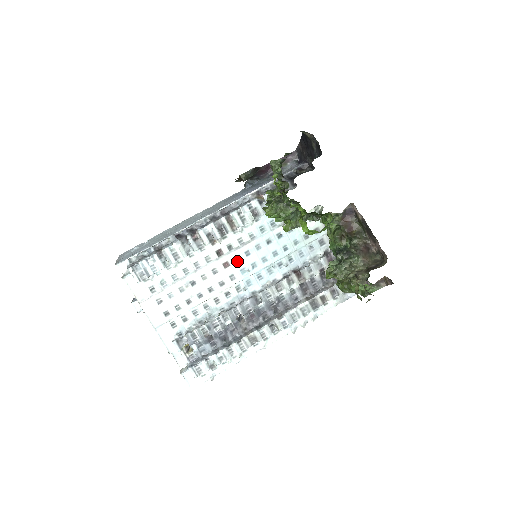
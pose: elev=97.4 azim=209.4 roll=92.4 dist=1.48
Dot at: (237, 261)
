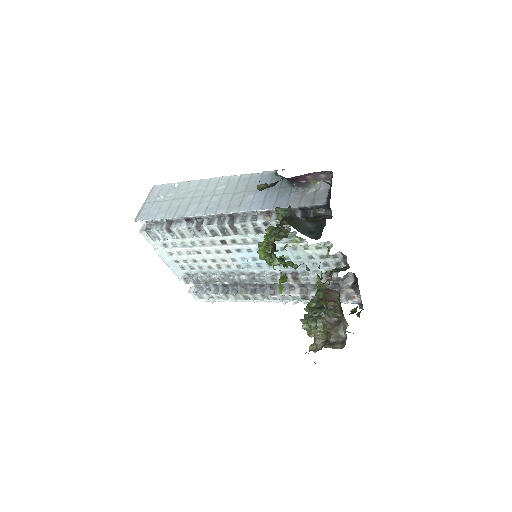
Dot at: (239, 252)
